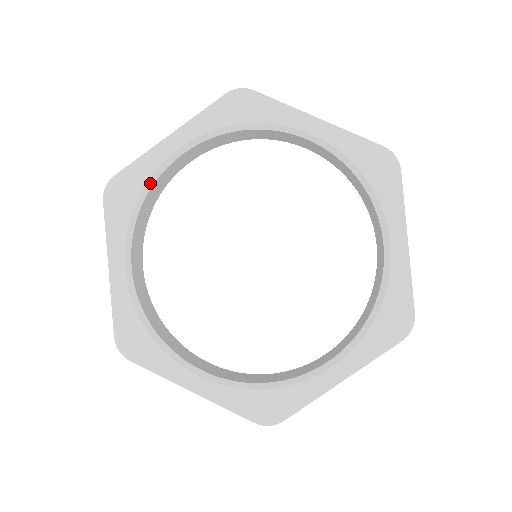
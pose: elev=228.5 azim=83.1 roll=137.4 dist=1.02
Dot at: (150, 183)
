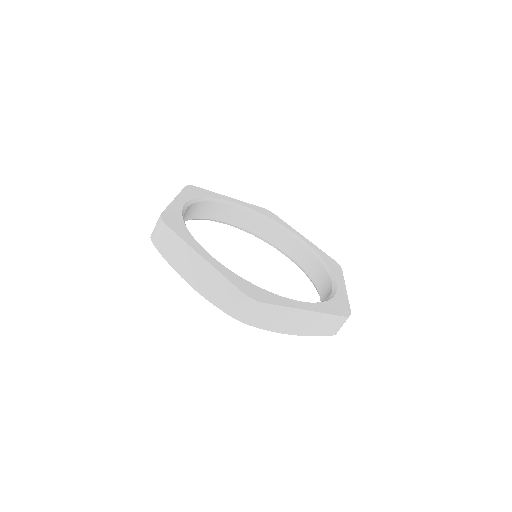
Dot at: (213, 200)
